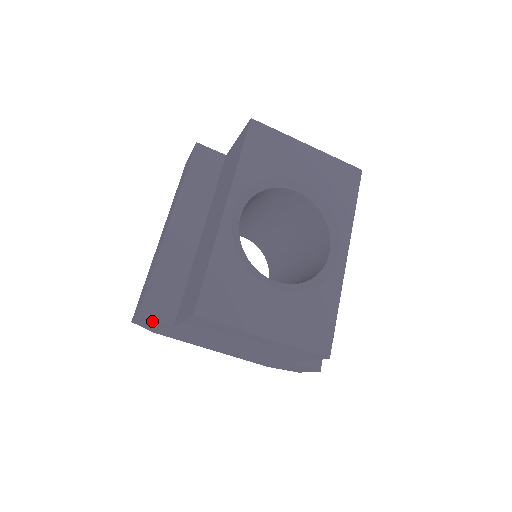
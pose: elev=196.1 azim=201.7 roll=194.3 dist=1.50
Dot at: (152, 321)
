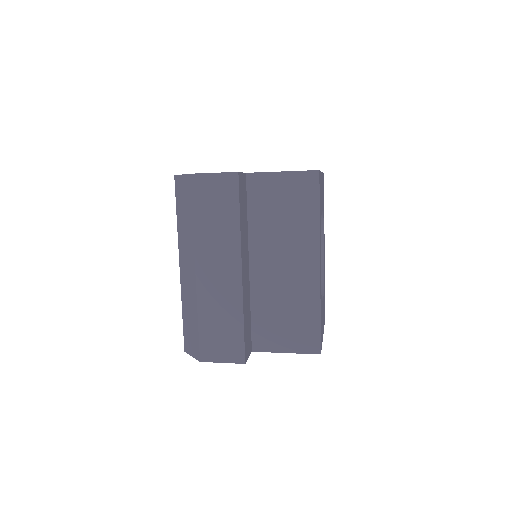
Dot at: occluded
